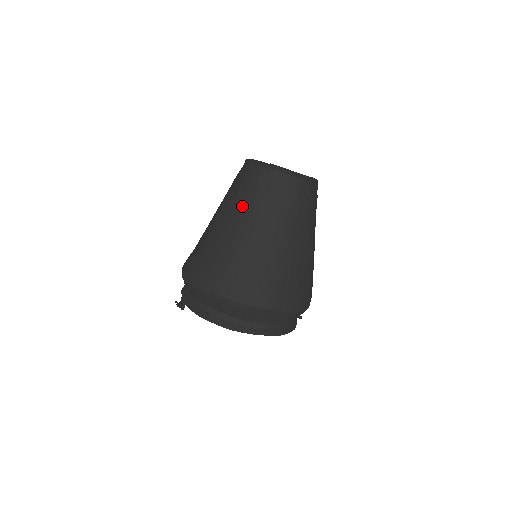
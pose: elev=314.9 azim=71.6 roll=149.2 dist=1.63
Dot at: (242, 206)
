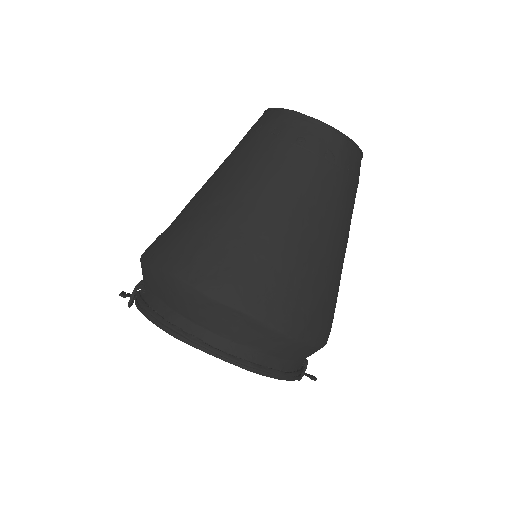
Dot at: (235, 157)
